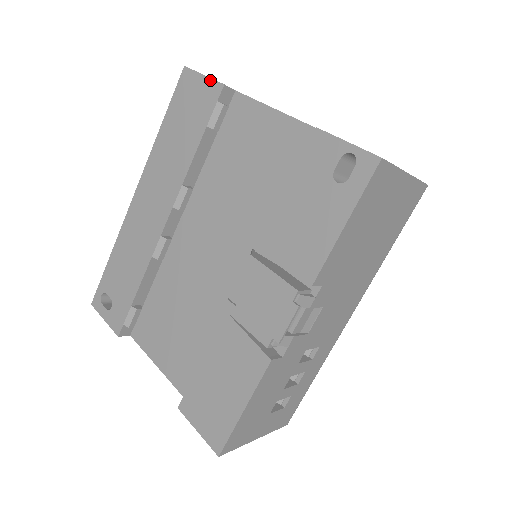
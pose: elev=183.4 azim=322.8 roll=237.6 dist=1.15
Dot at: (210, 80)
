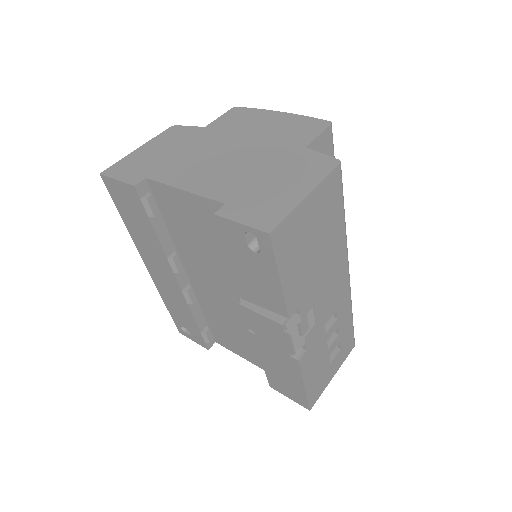
Dot at: (123, 184)
